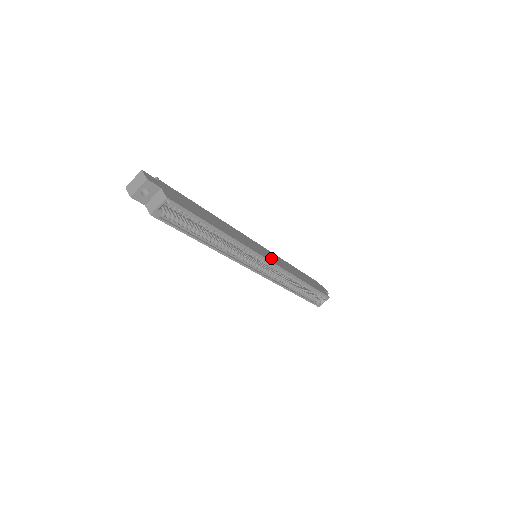
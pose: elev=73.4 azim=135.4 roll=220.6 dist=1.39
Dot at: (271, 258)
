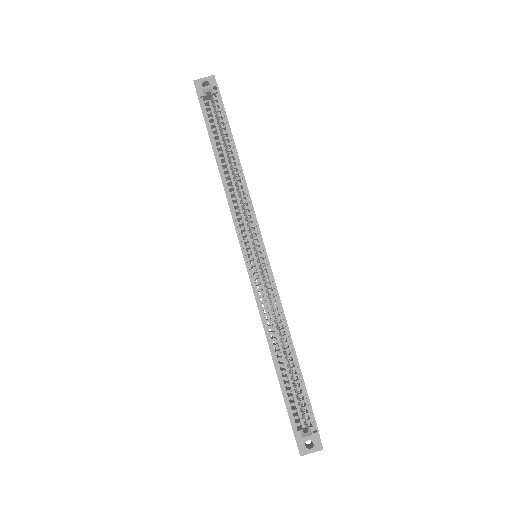
Dot at: occluded
